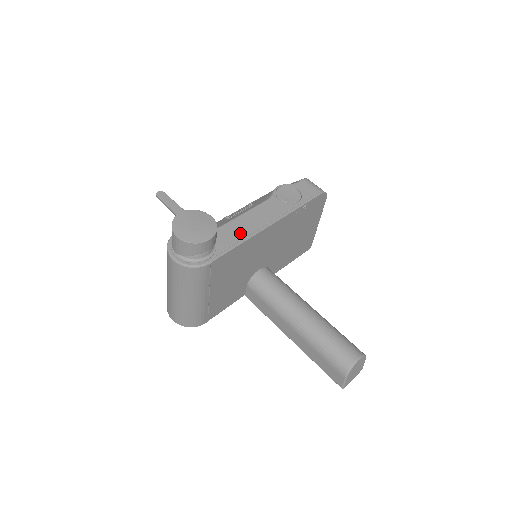
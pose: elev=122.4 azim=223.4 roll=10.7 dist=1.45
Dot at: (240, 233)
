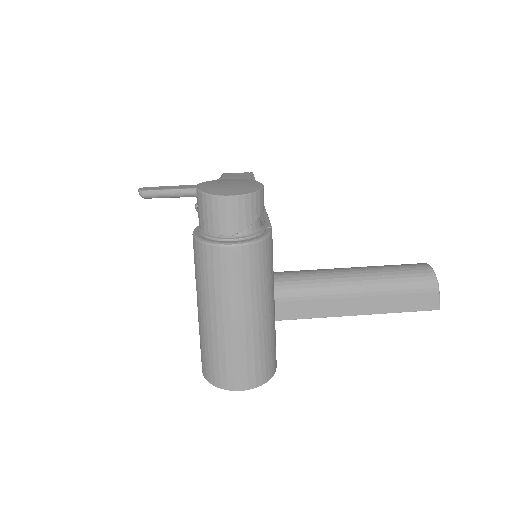
Dot at: occluded
